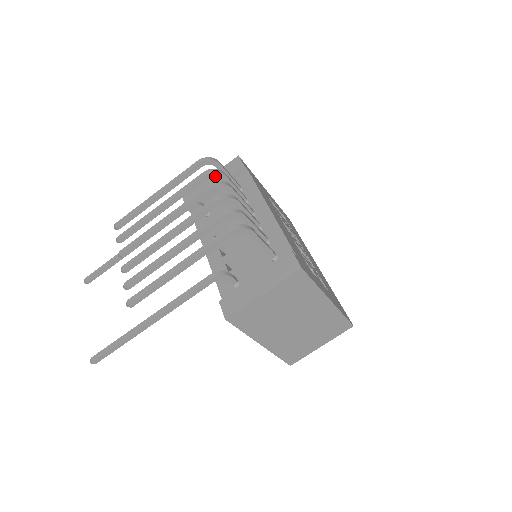
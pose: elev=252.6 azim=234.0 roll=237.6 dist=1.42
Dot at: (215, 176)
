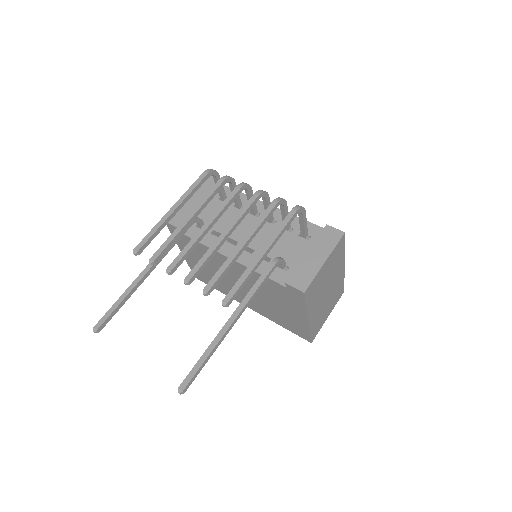
Dot at: (229, 182)
